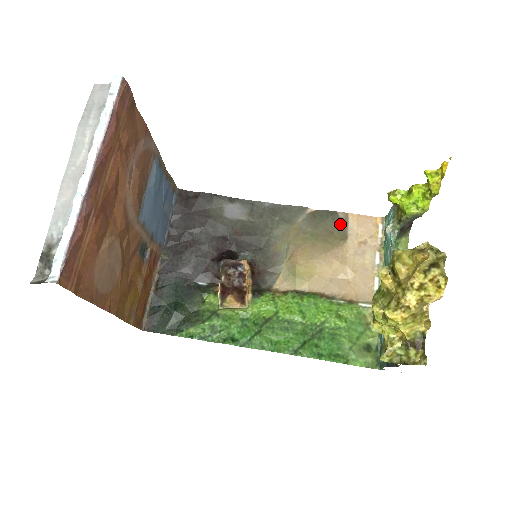
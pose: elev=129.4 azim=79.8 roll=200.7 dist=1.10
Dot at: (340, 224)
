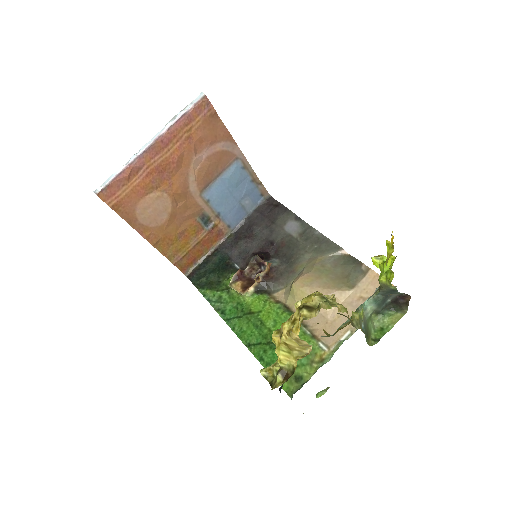
Dot at: (357, 274)
